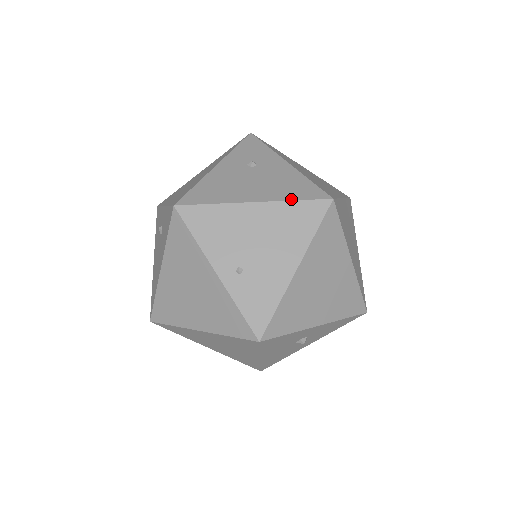
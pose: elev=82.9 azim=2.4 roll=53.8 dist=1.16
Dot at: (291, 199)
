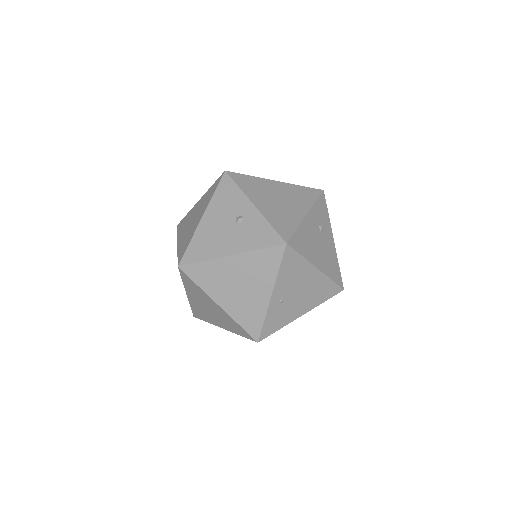
Dot at: (331, 278)
